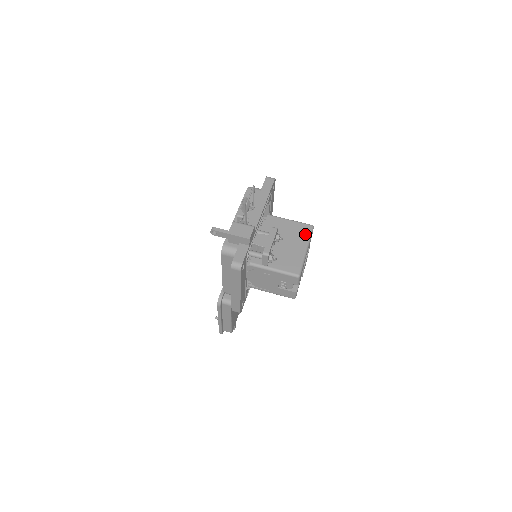
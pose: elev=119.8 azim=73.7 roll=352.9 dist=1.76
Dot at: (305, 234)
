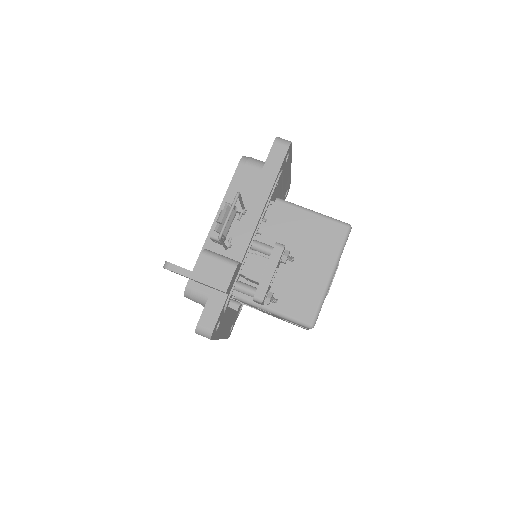
Dot at: (334, 244)
